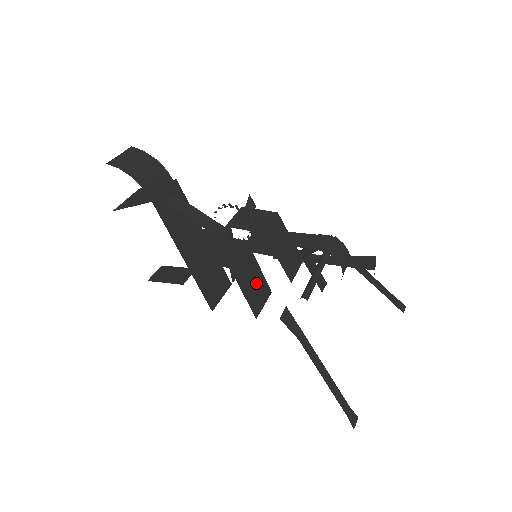
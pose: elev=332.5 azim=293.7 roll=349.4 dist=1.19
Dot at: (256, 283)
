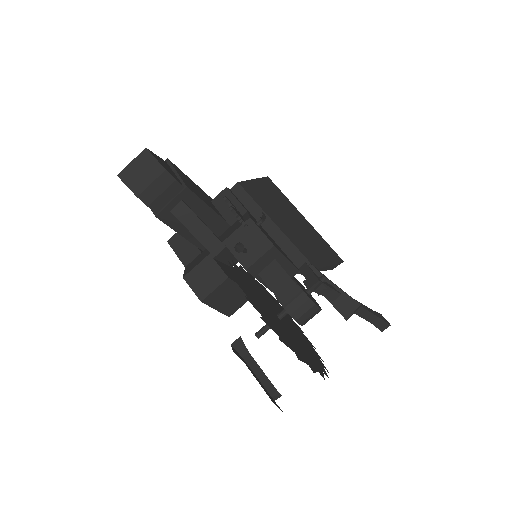
Dot at: (234, 297)
